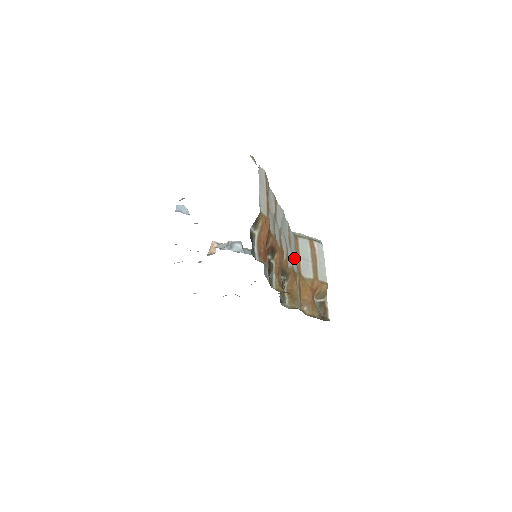
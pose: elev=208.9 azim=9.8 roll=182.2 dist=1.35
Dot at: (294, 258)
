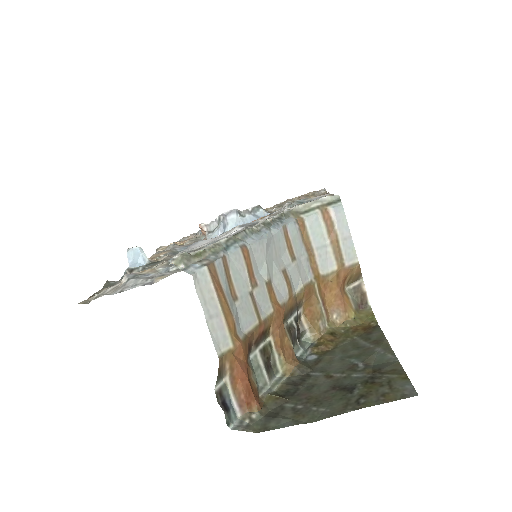
Dot at: (304, 262)
